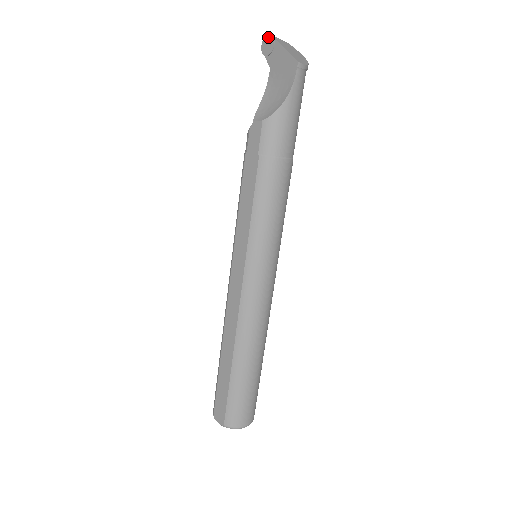
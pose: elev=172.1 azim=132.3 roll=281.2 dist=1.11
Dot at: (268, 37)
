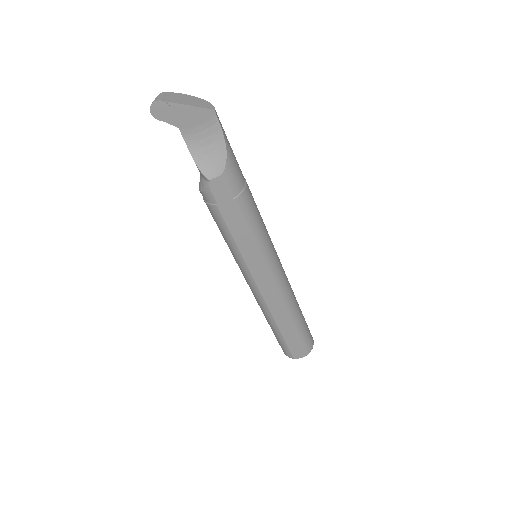
Dot at: (156, 104)
